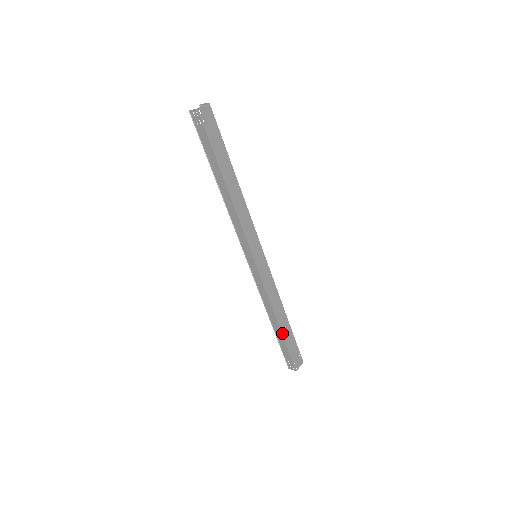
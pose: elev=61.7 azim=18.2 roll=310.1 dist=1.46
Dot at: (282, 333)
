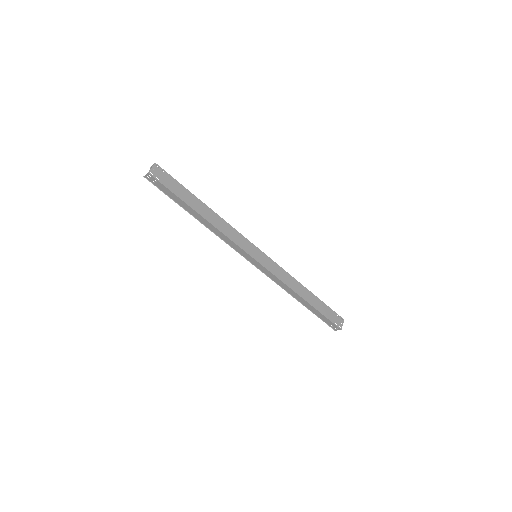
Dot at: (311, 305)
